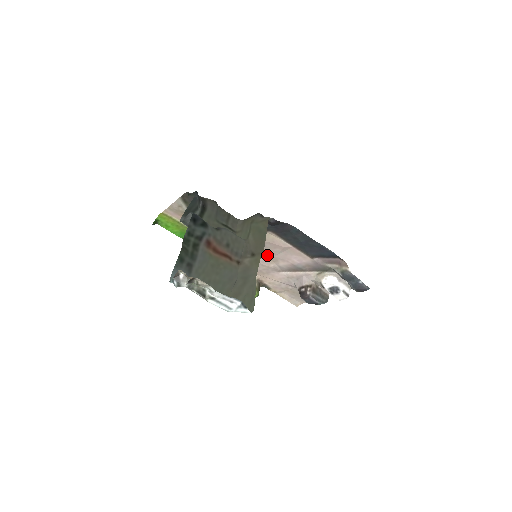
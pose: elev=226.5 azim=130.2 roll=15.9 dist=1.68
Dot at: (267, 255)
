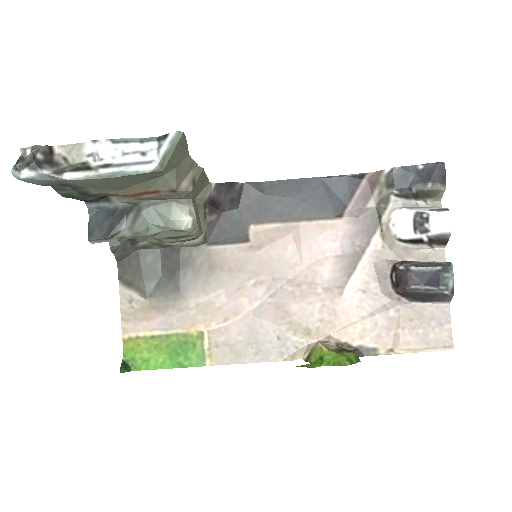
Dot at: (295, 278)
